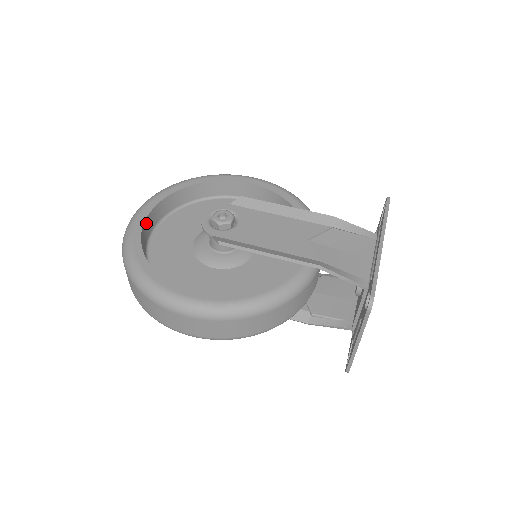
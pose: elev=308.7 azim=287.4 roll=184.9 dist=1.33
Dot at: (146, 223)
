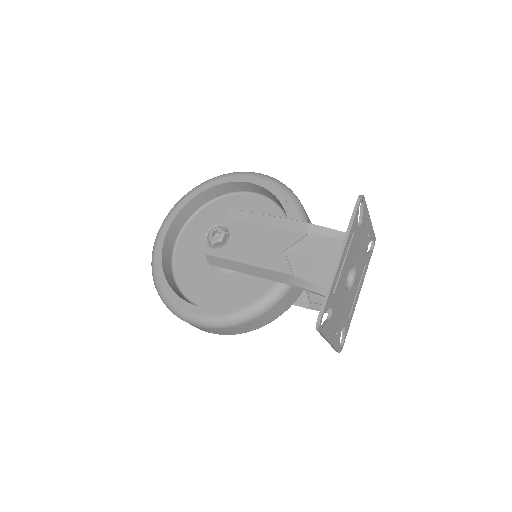
Dot at: (167, 239)
